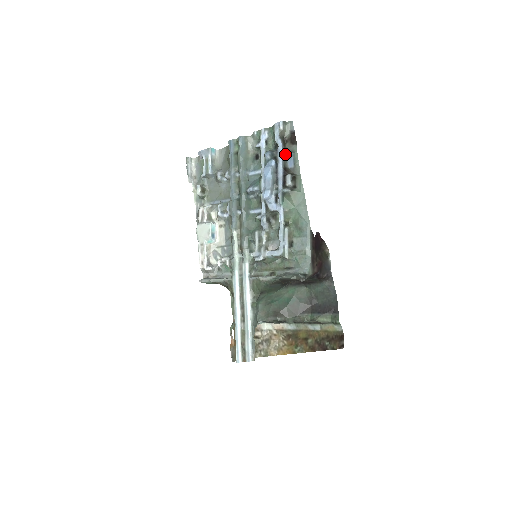
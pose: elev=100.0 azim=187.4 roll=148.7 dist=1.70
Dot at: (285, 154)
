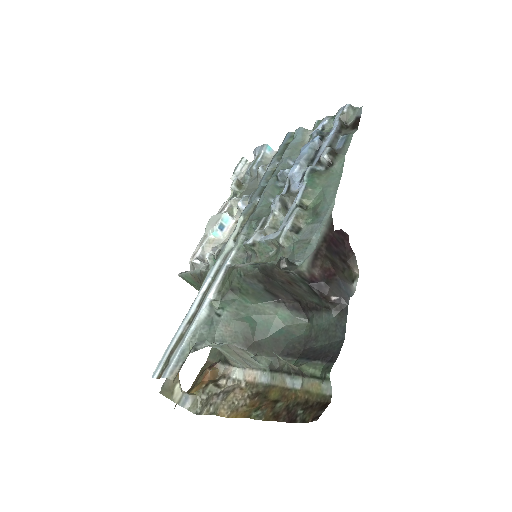
Dot at: (337, 135)
